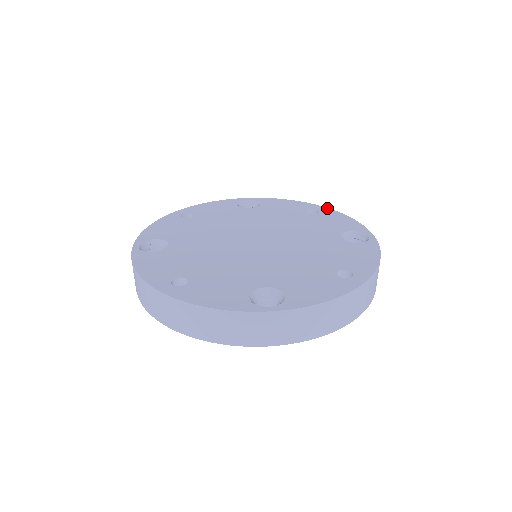
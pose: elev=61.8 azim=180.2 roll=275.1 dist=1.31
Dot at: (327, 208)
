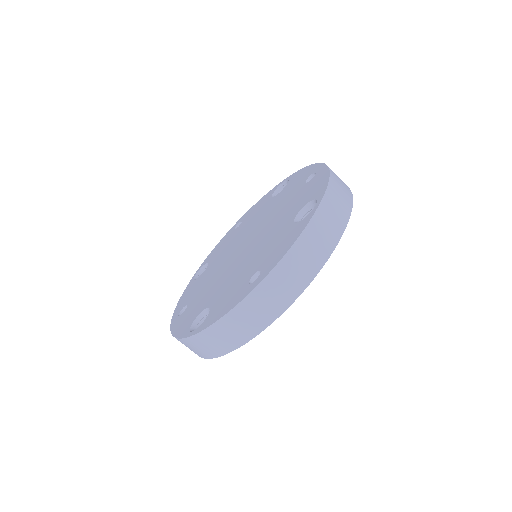
Dot at: (325, 165)
